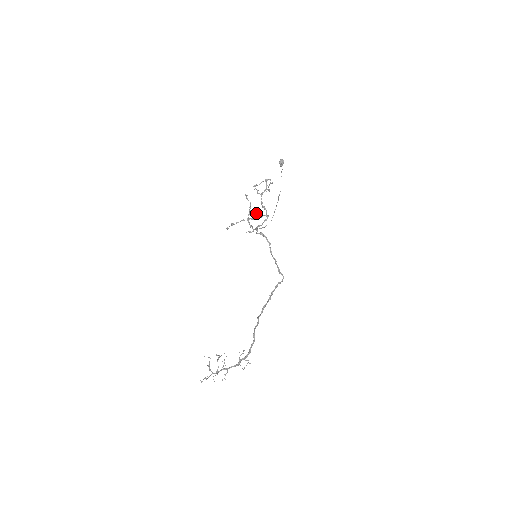
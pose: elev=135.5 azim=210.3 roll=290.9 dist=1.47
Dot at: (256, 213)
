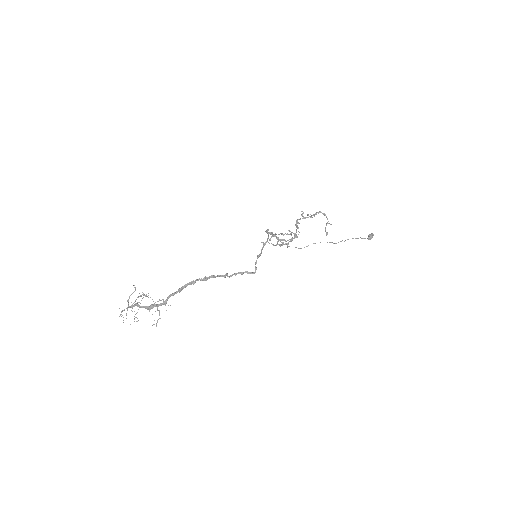
Dot at: (289, 231)
